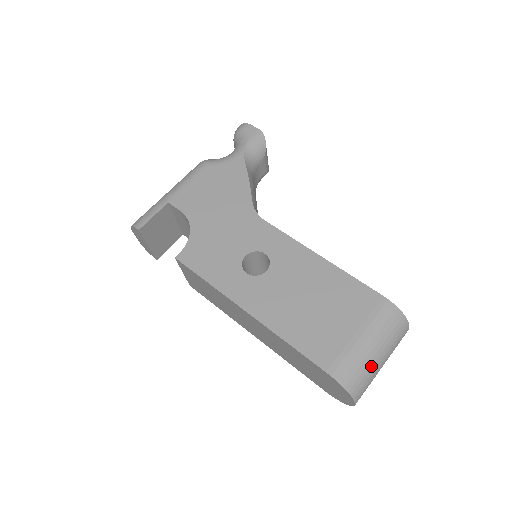
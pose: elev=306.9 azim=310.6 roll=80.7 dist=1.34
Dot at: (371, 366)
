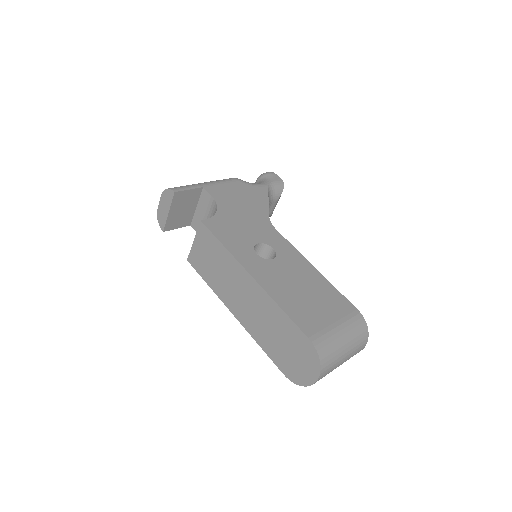
Dot at: (339, 352)
